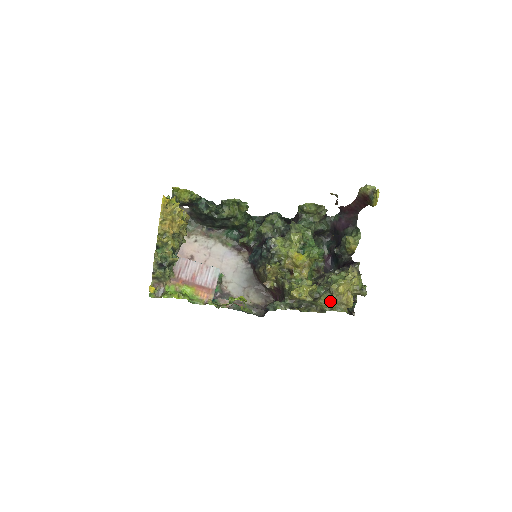
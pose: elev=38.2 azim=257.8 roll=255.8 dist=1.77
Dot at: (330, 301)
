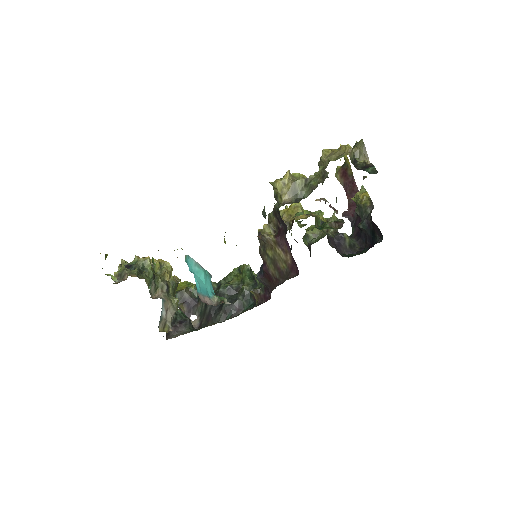
Dot at: occluded
